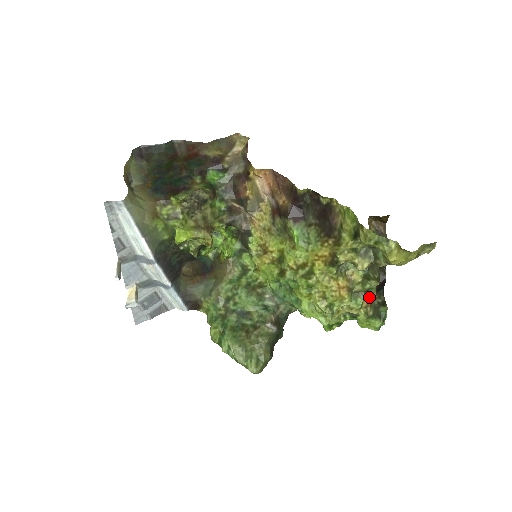
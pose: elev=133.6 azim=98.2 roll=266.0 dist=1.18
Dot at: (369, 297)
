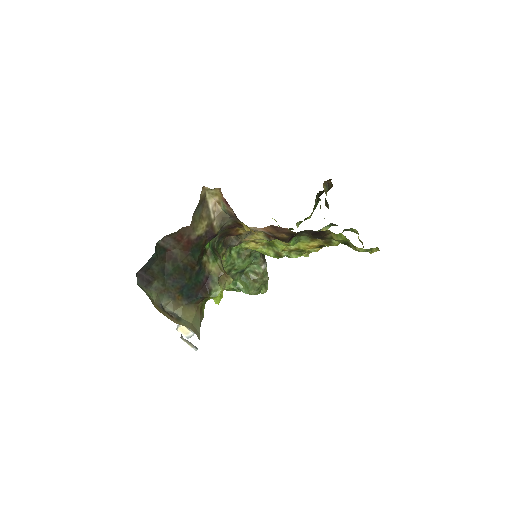
Dot at: occluded
